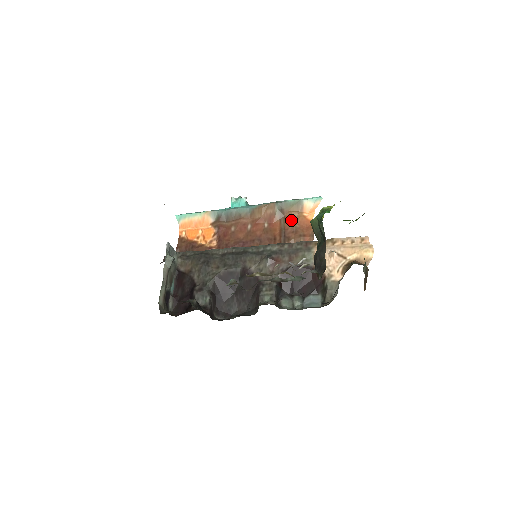
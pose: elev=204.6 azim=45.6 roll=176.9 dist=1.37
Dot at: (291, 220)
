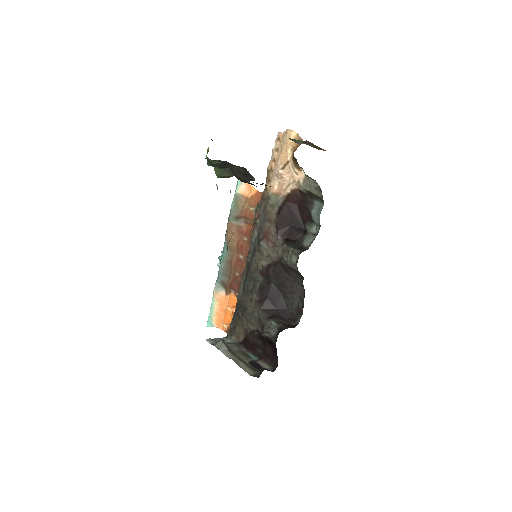
Dot at: (249, 212)
